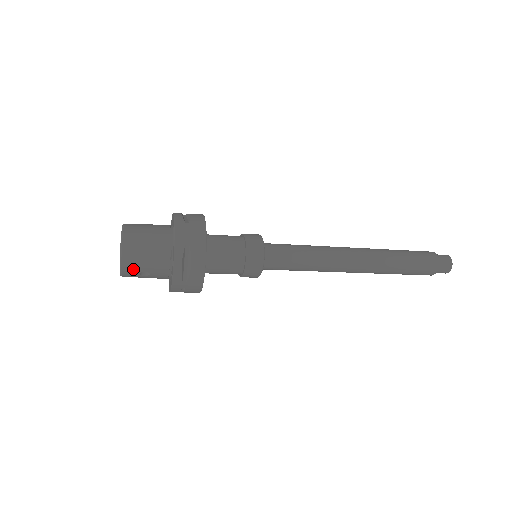
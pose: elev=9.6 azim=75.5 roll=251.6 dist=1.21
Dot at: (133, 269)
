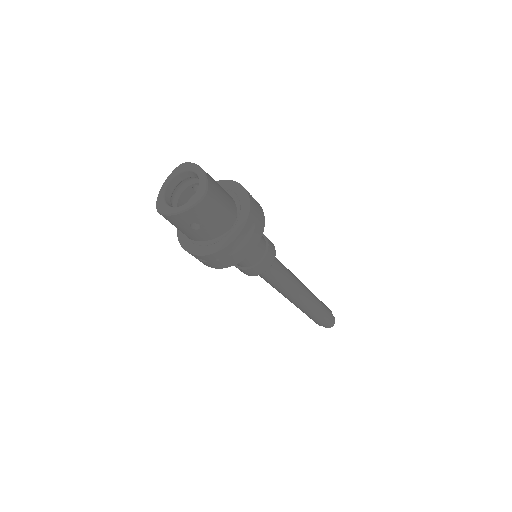
Dot at: (195, 217)
